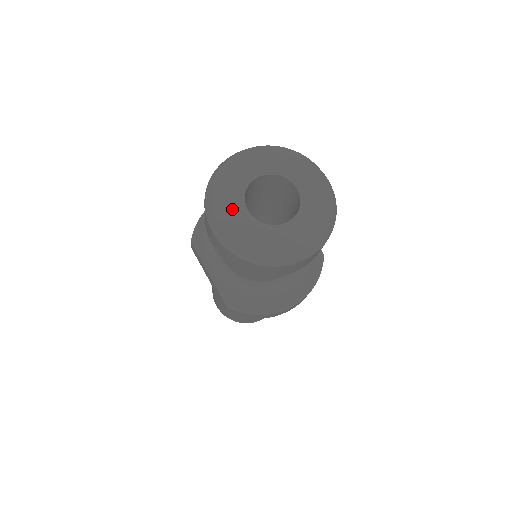
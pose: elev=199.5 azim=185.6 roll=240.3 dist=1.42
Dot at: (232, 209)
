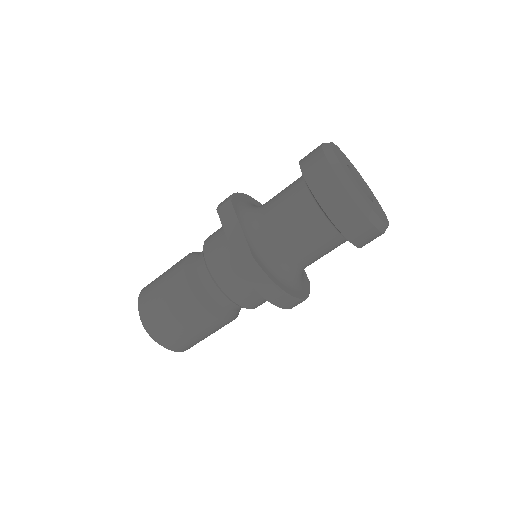
Dot at: (344, 164)
